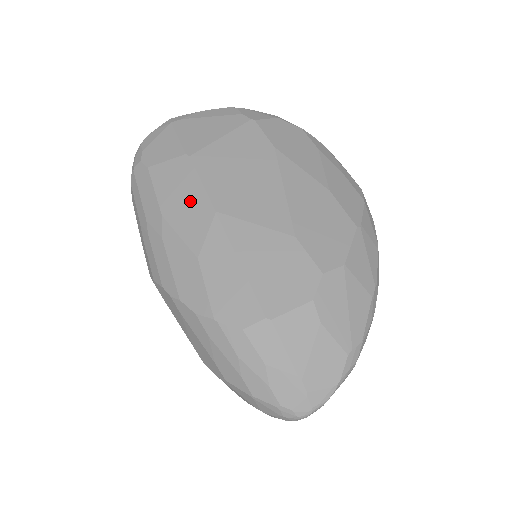
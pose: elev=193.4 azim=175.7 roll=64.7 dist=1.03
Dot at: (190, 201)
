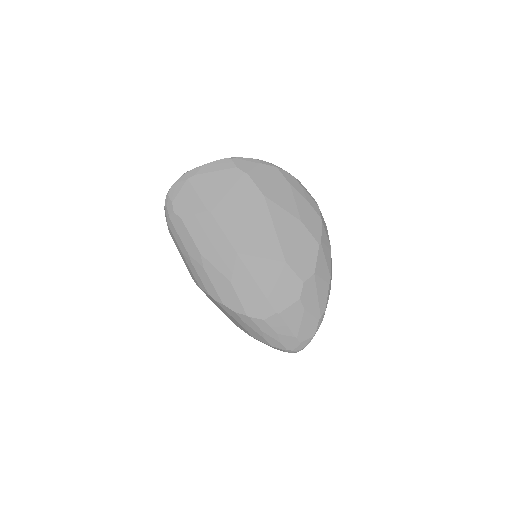
Dot at: (218, 245)
